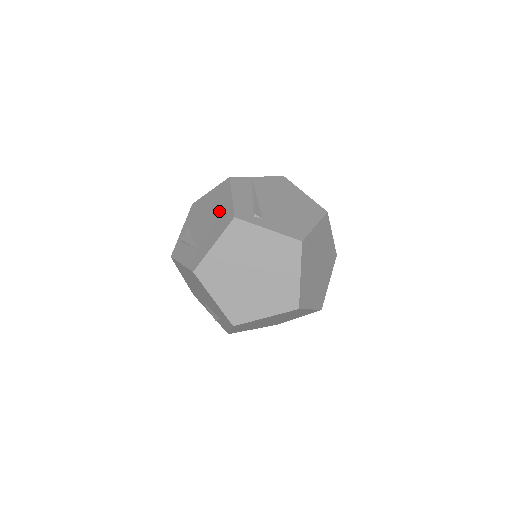
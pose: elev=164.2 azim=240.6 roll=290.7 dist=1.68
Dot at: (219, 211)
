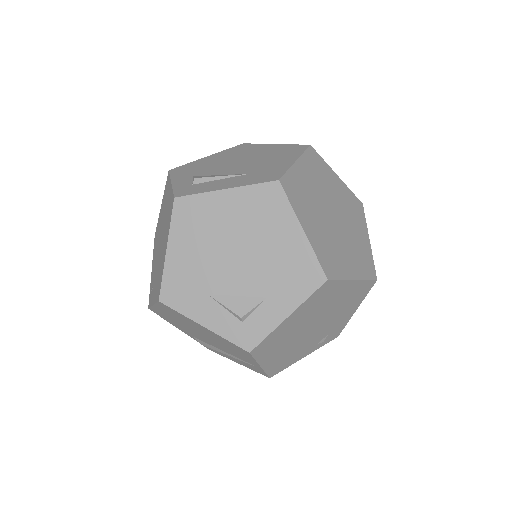
Dot at: (263, 152)
